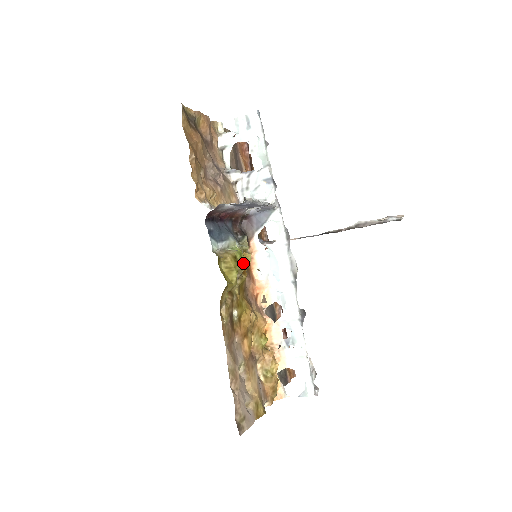
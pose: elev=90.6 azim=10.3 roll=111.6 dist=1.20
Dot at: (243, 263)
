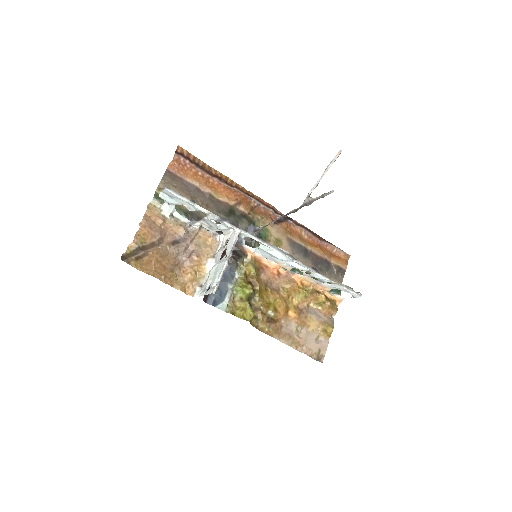
Dot at: (249, 293)
